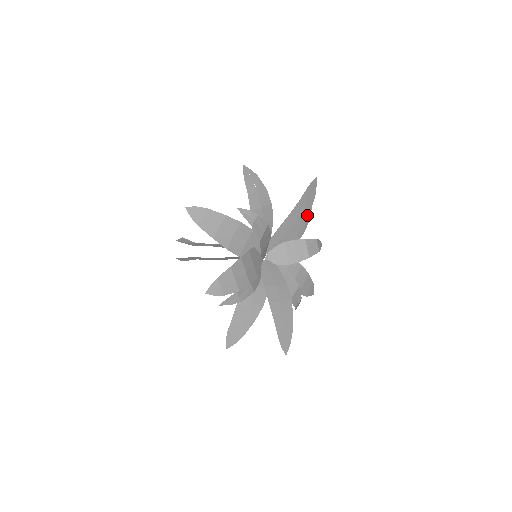
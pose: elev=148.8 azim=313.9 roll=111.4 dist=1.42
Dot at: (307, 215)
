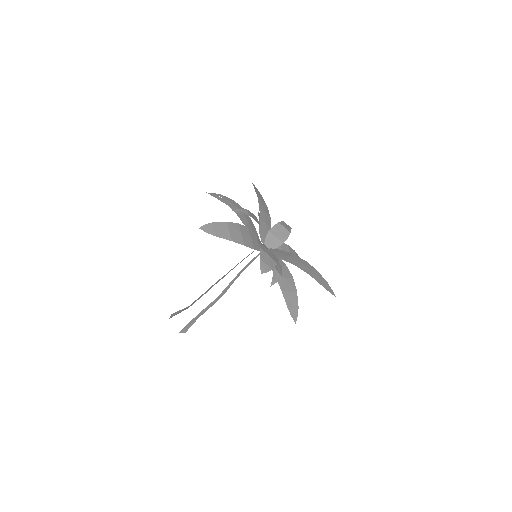
Dot at: (267, 208)
